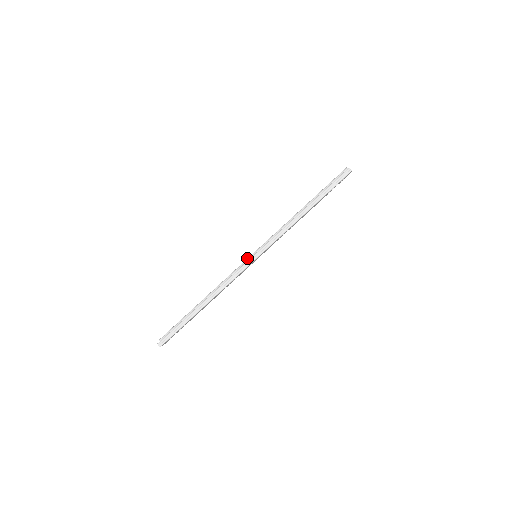
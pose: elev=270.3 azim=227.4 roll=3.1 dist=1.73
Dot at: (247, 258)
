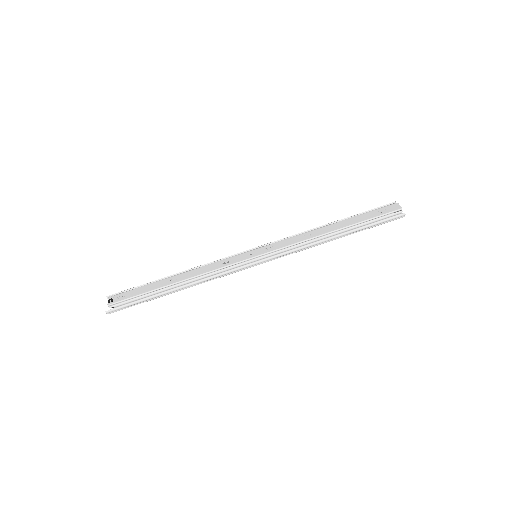
Dot at: (247, 259)
